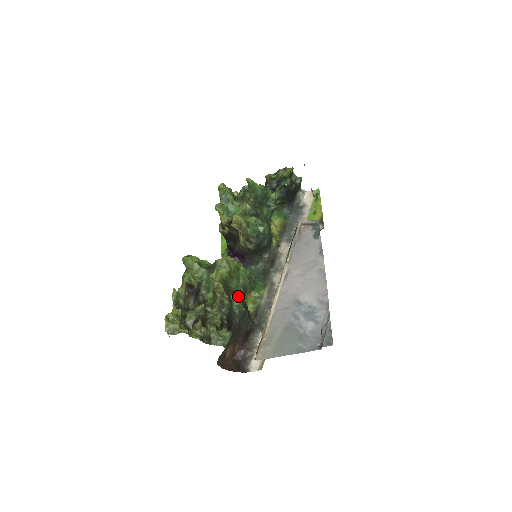
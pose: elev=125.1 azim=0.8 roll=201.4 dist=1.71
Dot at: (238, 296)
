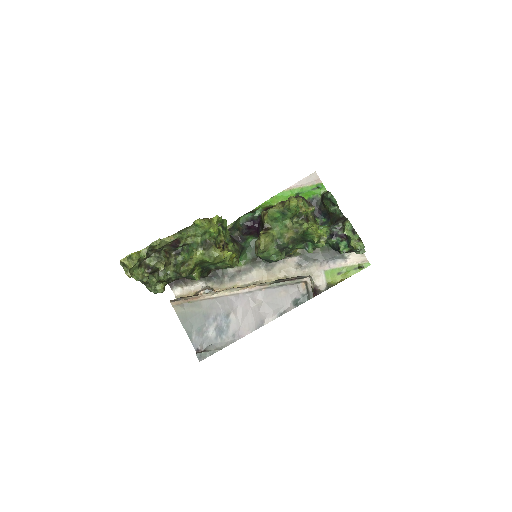
Dot at: (206, 268)
